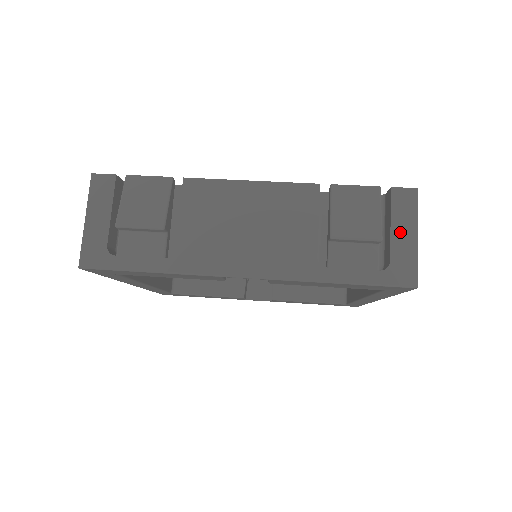
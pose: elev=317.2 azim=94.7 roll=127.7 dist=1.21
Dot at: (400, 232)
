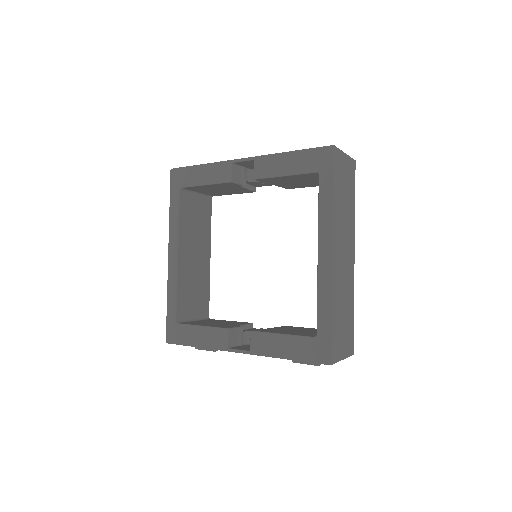
Dot at: occluded
